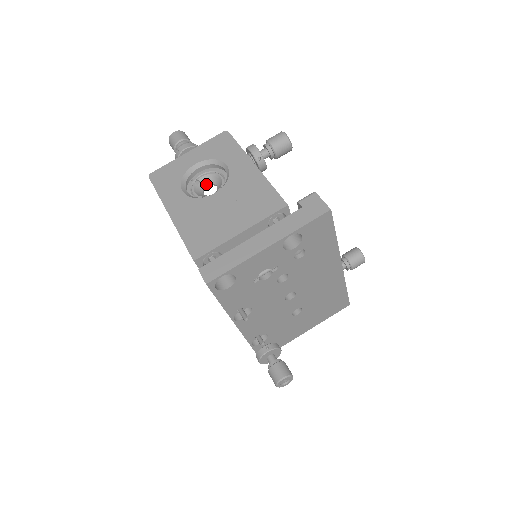
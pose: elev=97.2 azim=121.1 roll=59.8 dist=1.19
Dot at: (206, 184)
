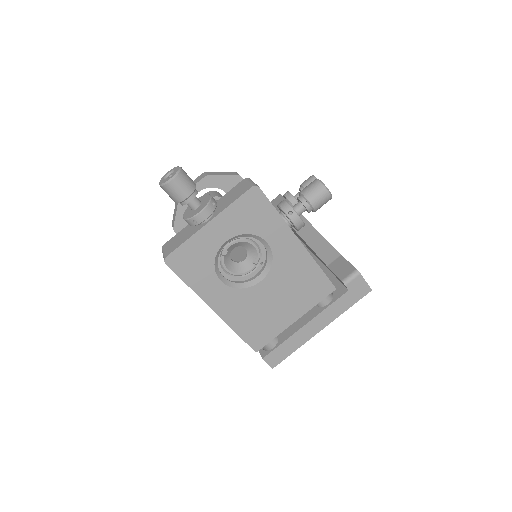
Dot at: (233, 248)
